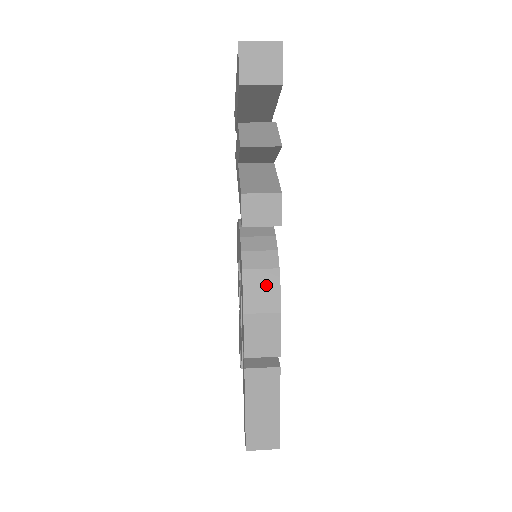
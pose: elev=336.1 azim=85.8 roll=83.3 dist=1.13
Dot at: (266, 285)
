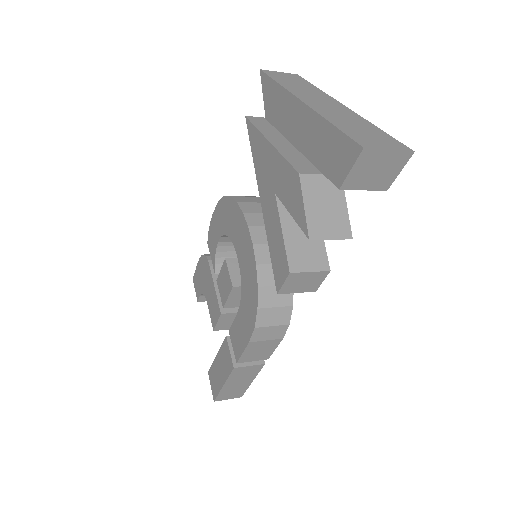
Dot at: (277, 321)
